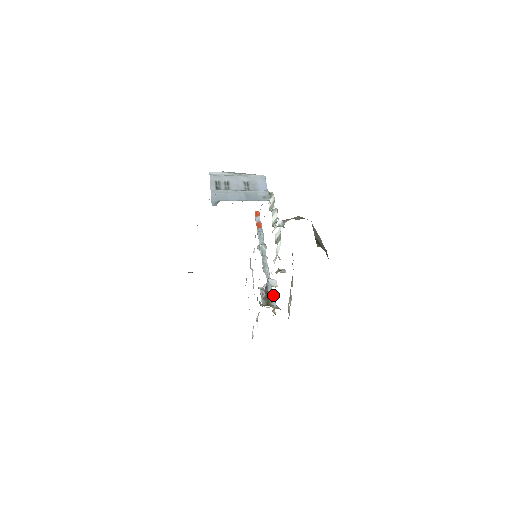
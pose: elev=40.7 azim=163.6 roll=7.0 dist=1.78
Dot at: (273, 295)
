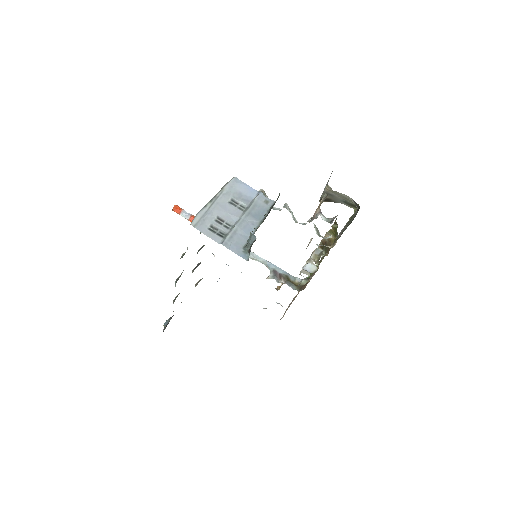
Dot at: (287, 273)
